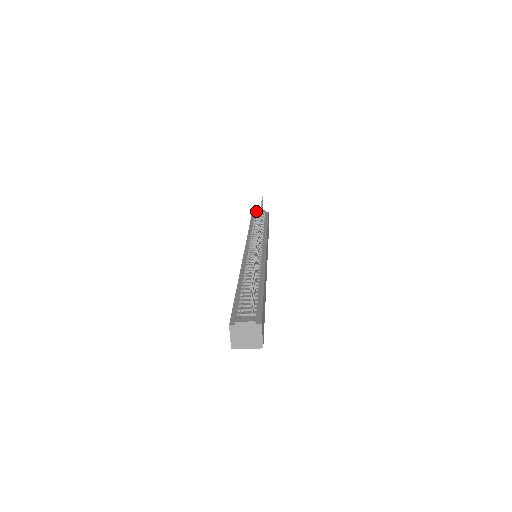
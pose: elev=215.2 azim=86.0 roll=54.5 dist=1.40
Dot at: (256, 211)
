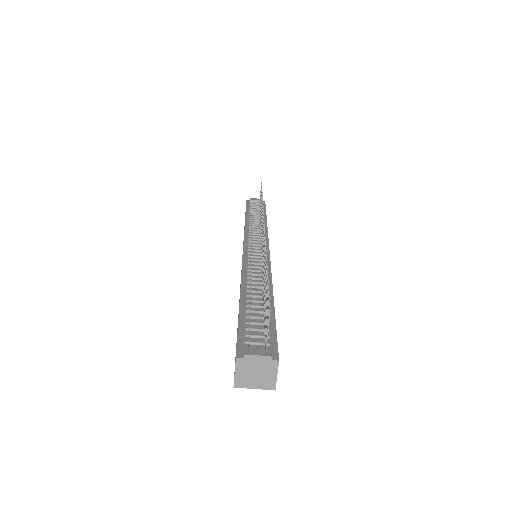
Dot at: (251, 199)
